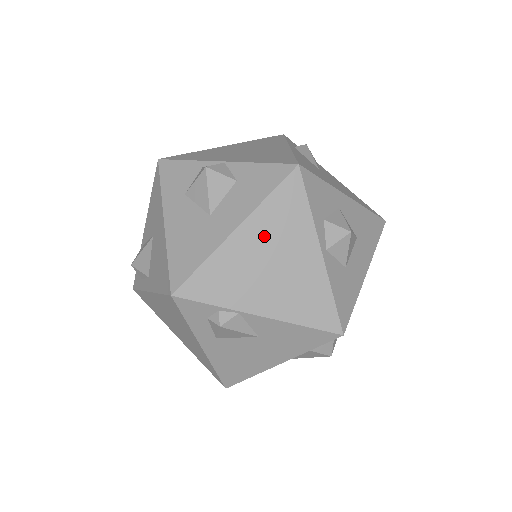
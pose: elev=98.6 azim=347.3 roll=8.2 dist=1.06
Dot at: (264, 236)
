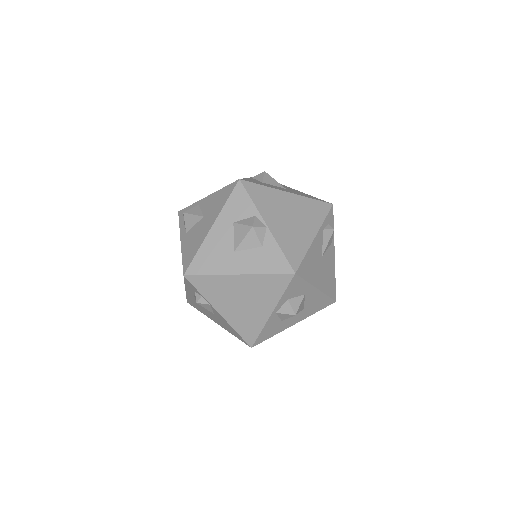
Dot at: (250, 287)
